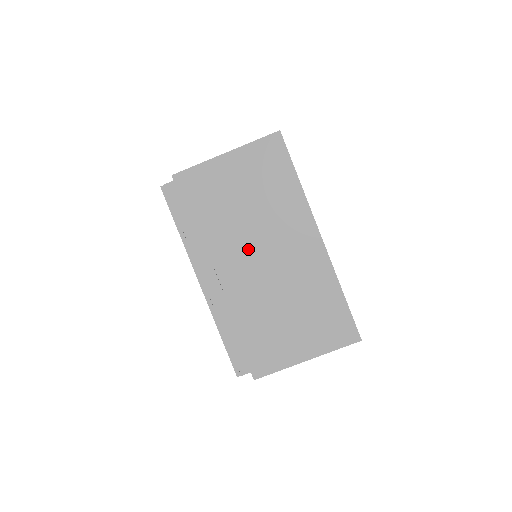
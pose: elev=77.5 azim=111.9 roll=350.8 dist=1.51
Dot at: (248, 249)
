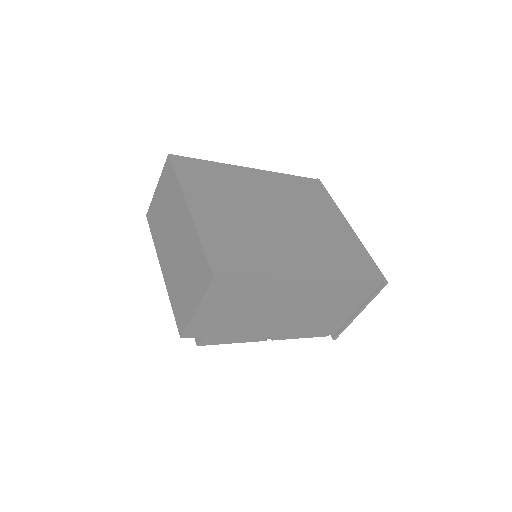
Dot at: (168, 241)
